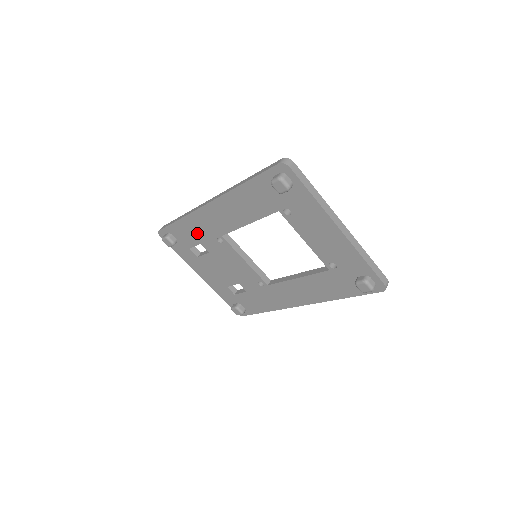
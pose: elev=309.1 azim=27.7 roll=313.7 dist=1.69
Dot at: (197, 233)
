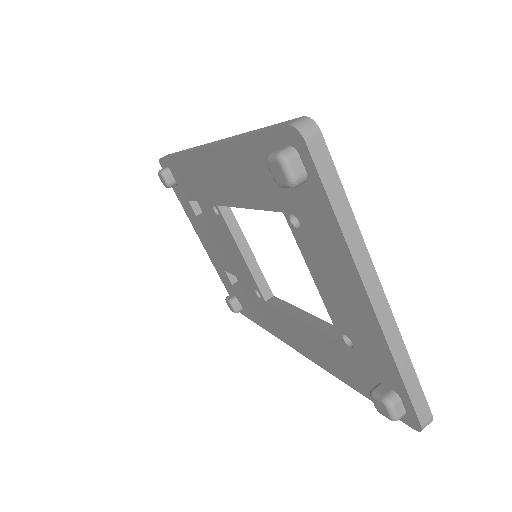
Dot at: (193, 185)
